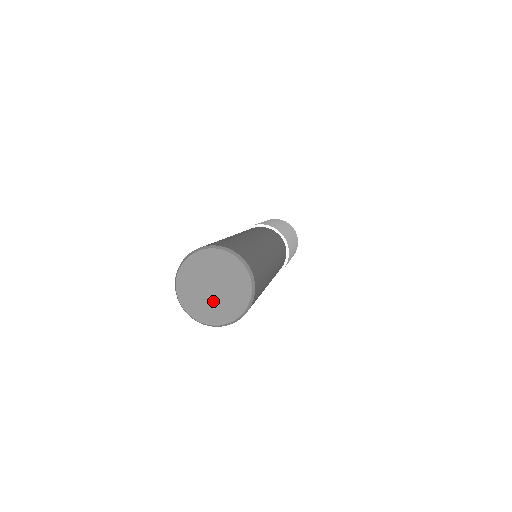
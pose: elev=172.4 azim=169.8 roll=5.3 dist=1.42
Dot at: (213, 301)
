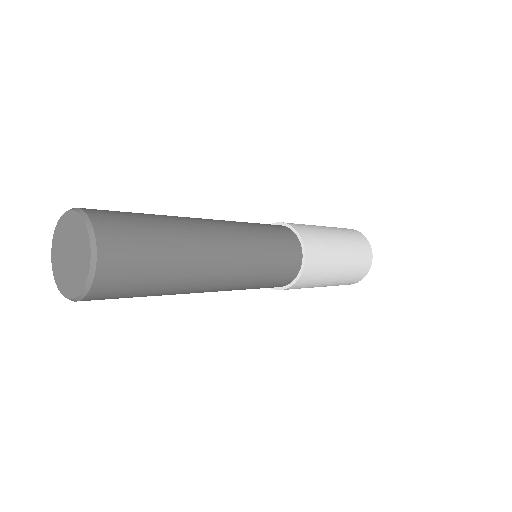
Dot at: (75, 264)
